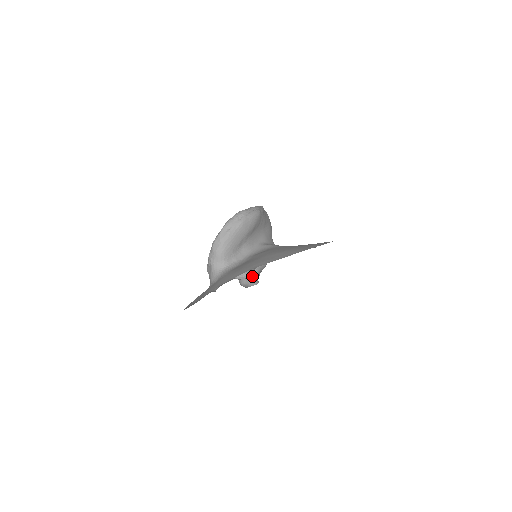
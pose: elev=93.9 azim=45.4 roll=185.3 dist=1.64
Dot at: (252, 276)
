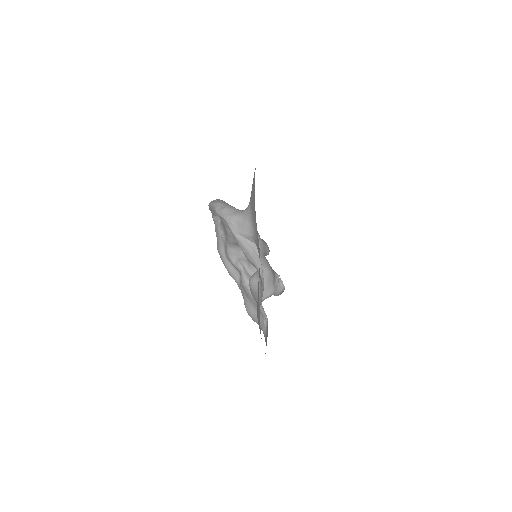
Dot at: (274, 295)
